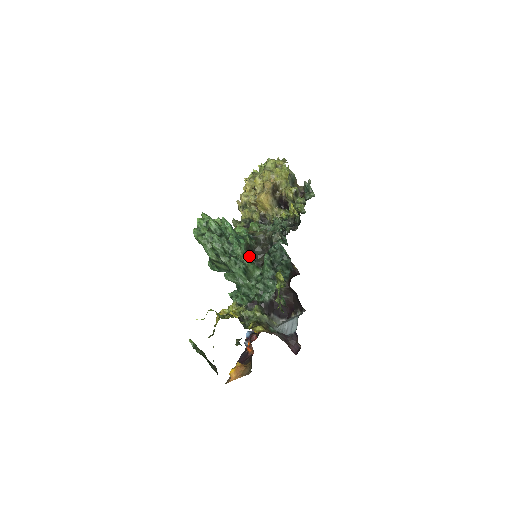
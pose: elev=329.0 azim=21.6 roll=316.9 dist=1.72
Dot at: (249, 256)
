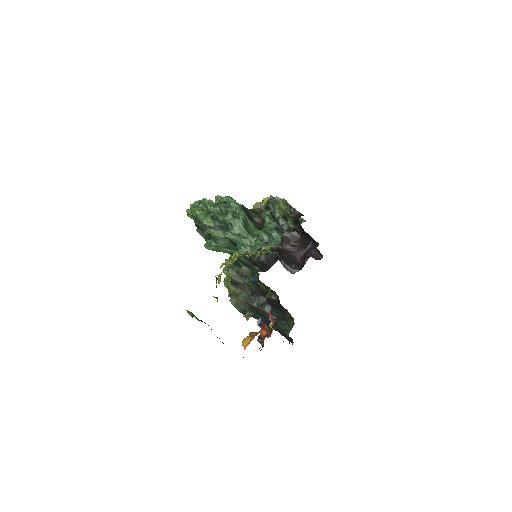
Dot at: occluded
